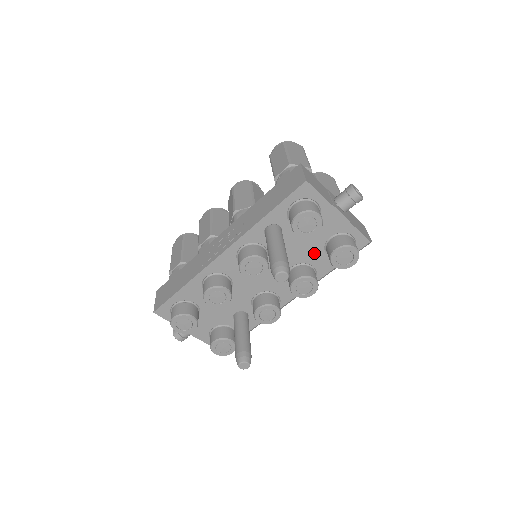
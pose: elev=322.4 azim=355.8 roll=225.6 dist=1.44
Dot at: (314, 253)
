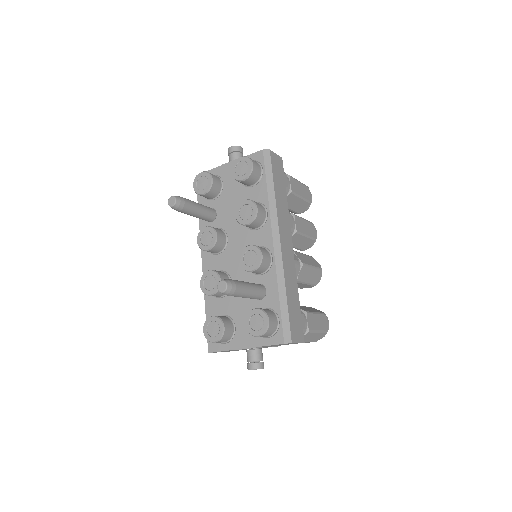
Dot at: (244, 196)
